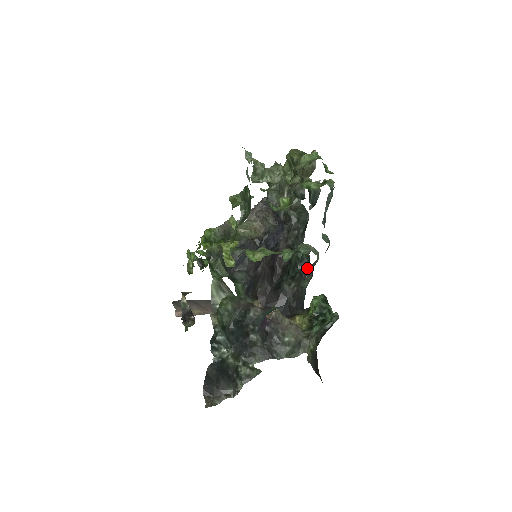
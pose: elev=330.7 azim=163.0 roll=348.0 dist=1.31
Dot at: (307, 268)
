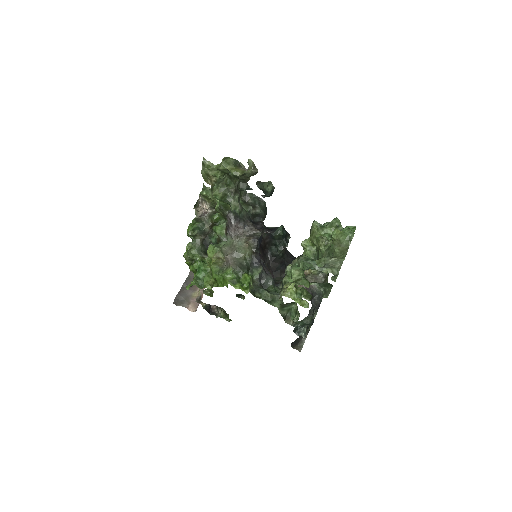
Dot at: (286, 234)
